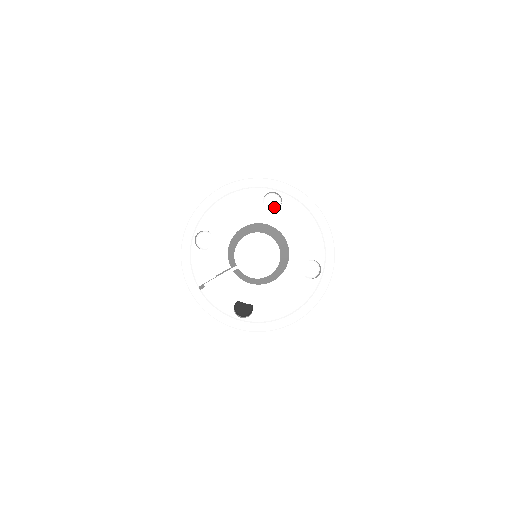
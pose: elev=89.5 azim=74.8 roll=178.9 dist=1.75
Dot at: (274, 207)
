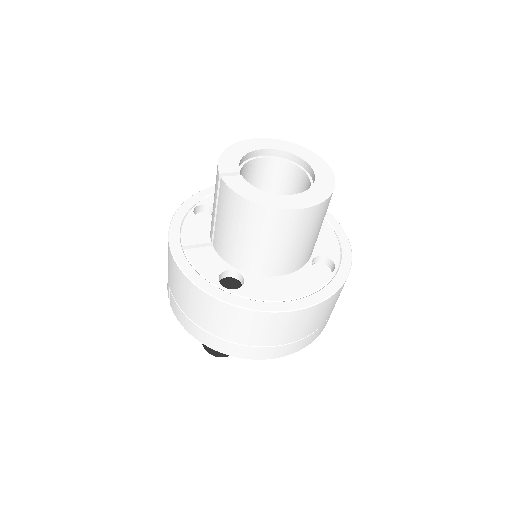
Dot at: (301, 147)
